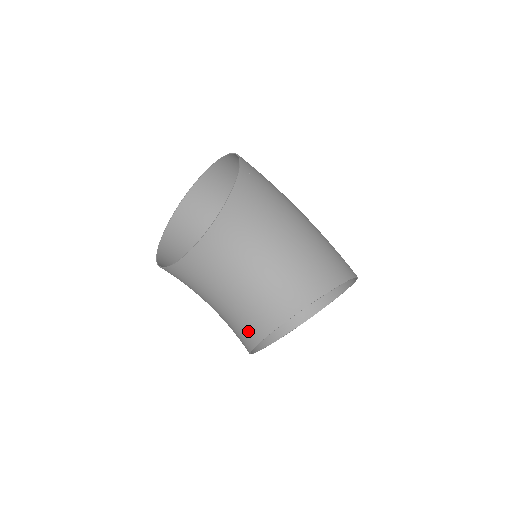
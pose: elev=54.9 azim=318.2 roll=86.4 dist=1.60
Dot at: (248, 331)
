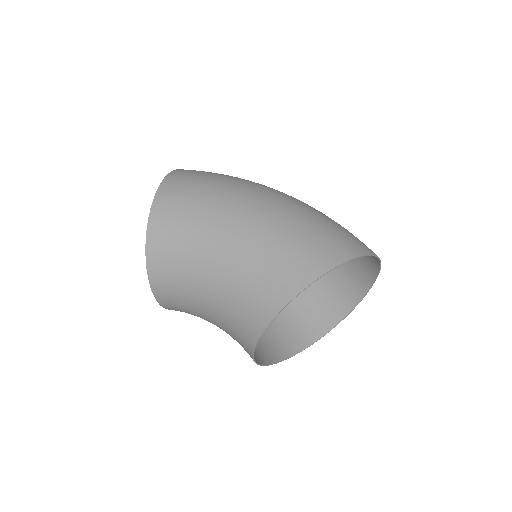
Dot at: occluded
